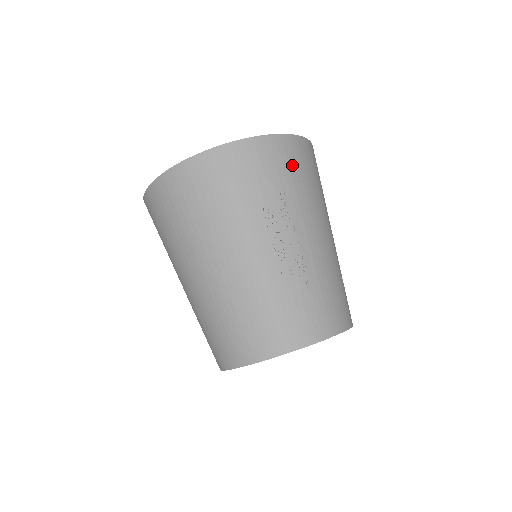
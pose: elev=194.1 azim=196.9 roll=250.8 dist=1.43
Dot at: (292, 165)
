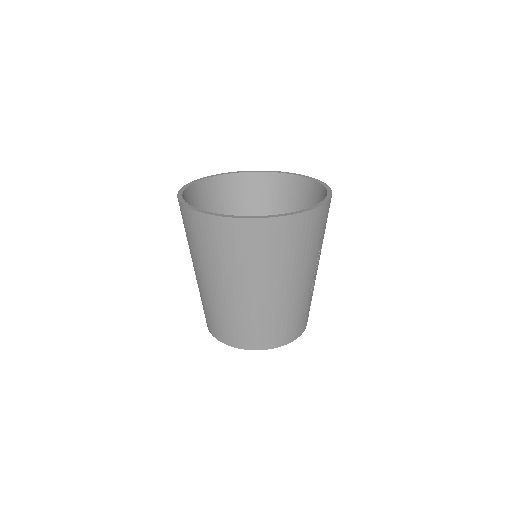
Dot at: occluded
